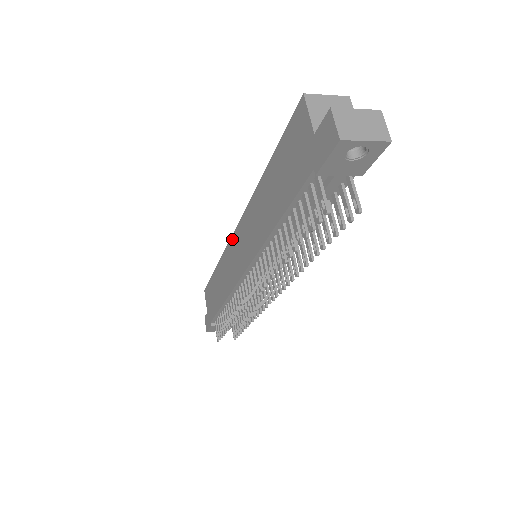
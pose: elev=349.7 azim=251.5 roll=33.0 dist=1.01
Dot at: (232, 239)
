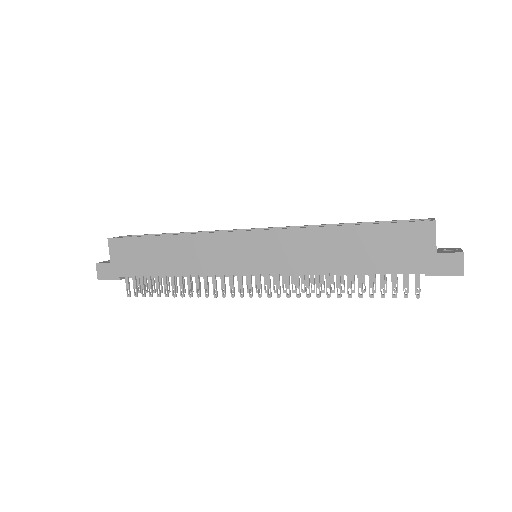
Dot at: (236, 235)
